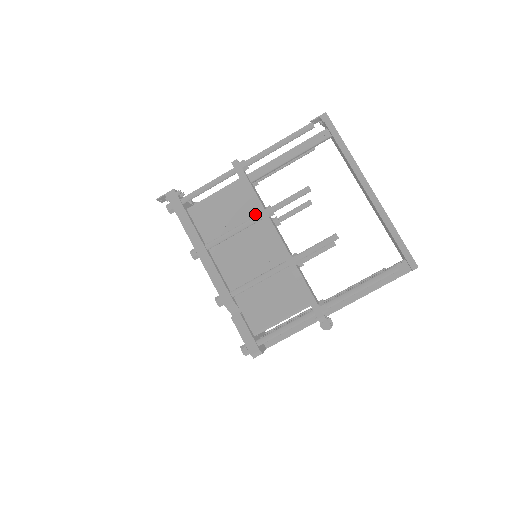
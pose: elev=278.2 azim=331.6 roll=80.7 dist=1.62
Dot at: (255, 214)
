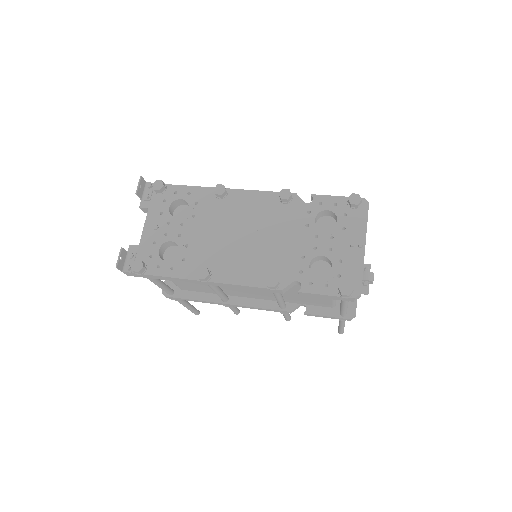
Dot at: occluded
